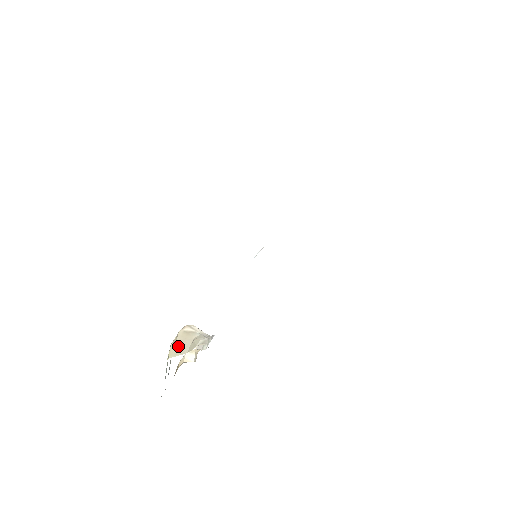
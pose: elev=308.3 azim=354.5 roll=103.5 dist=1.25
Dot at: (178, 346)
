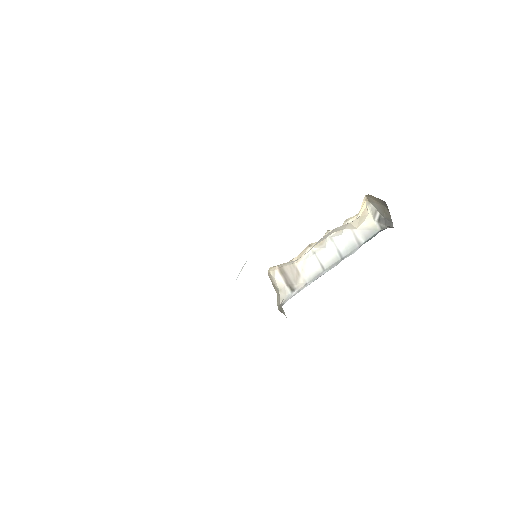
Dot at: occluded
